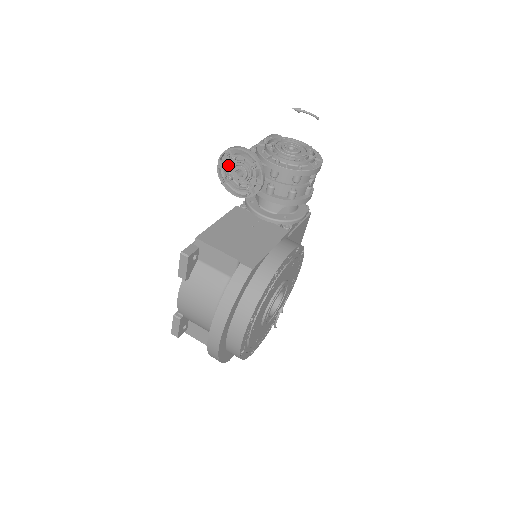
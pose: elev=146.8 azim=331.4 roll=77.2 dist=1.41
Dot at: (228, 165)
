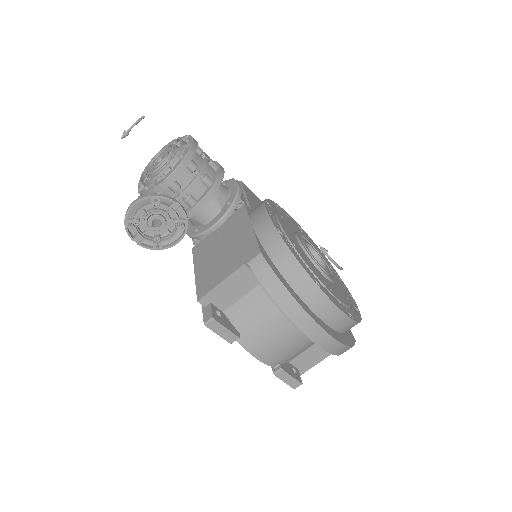
Dot at: (143, 233)
